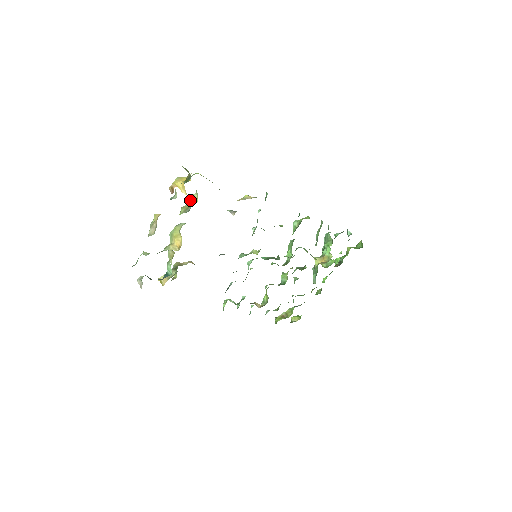
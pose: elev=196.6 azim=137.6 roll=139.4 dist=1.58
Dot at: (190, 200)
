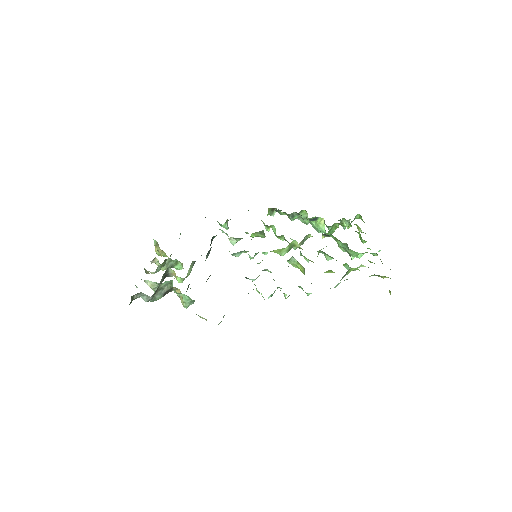
Dot at: occluded
